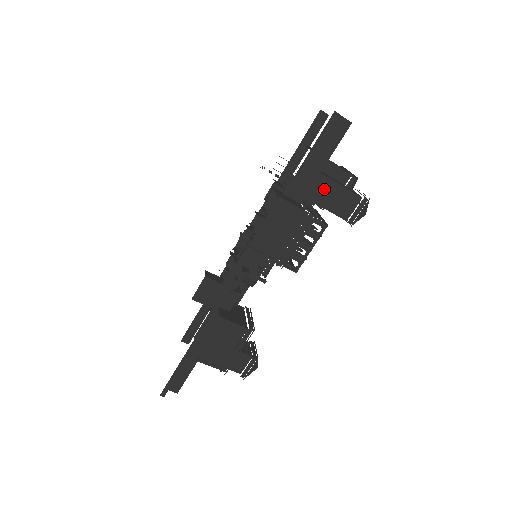
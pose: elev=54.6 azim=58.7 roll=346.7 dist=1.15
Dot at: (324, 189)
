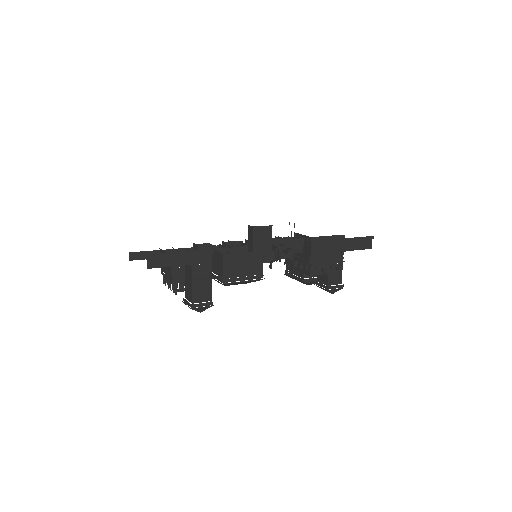
Dot at: occluded
